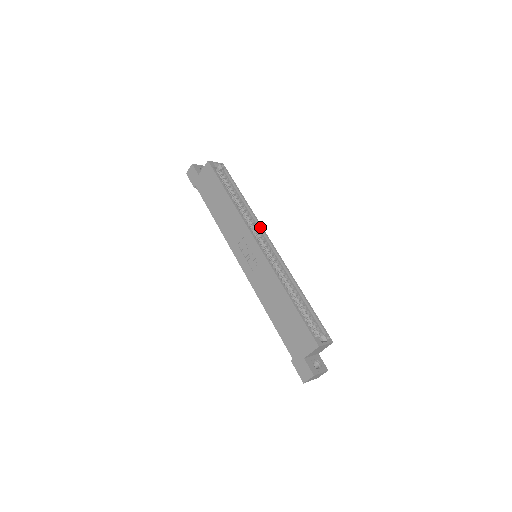
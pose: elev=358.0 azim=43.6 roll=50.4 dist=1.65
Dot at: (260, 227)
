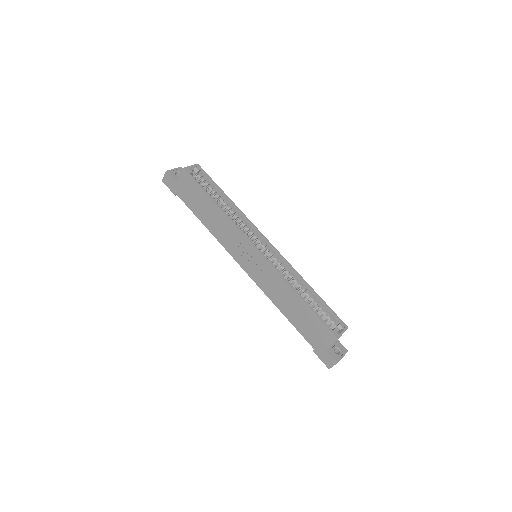
Dot at: (253, 227)
